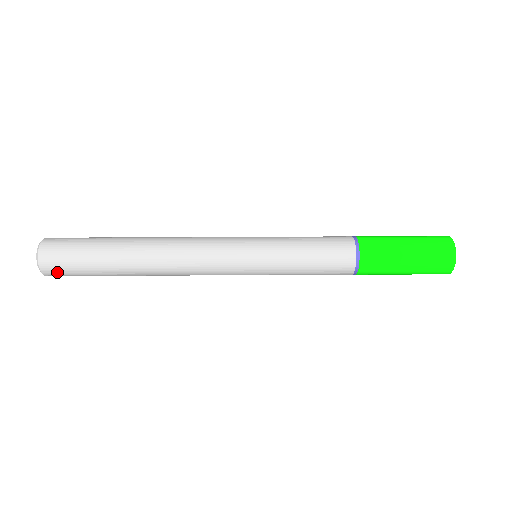
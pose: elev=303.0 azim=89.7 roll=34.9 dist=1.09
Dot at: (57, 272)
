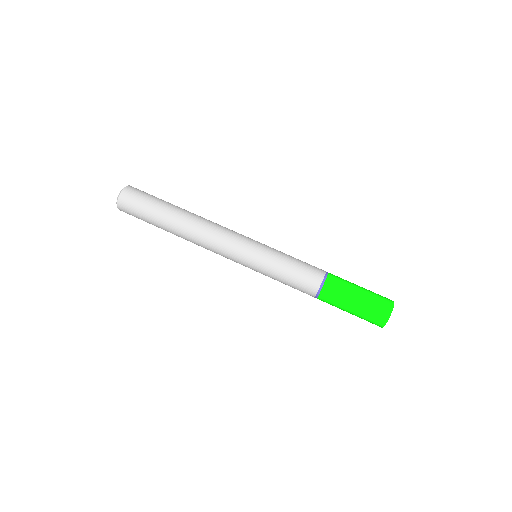
Dot at: (127, 211)
